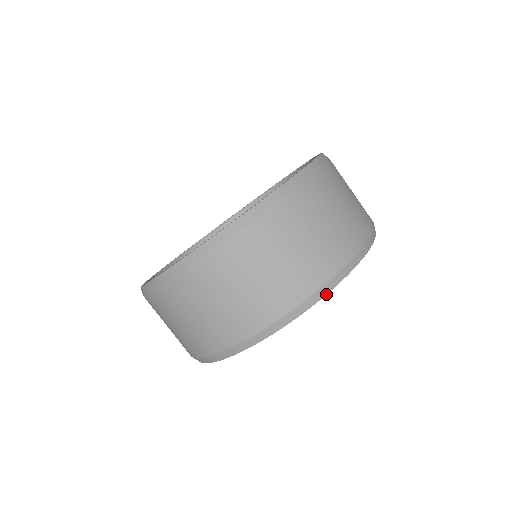
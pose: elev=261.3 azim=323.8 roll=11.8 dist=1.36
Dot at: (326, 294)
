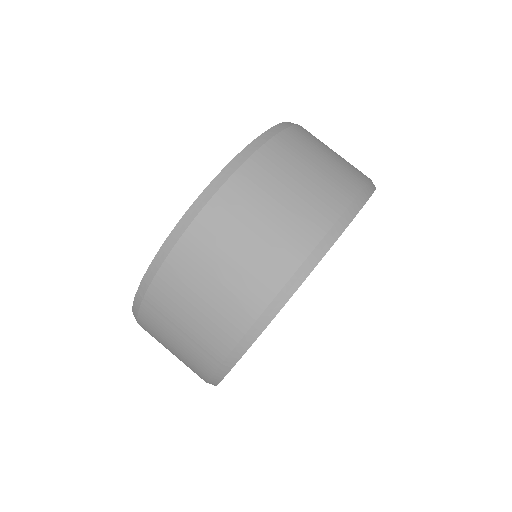
Dot at: (370, 196)
